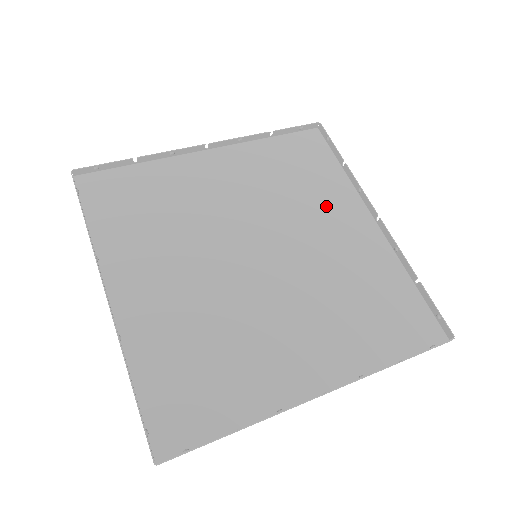
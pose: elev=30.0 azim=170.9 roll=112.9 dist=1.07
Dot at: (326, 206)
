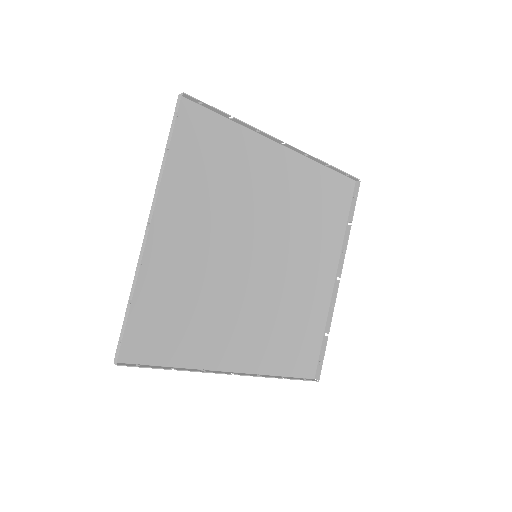
Dot at: (251, 170)
